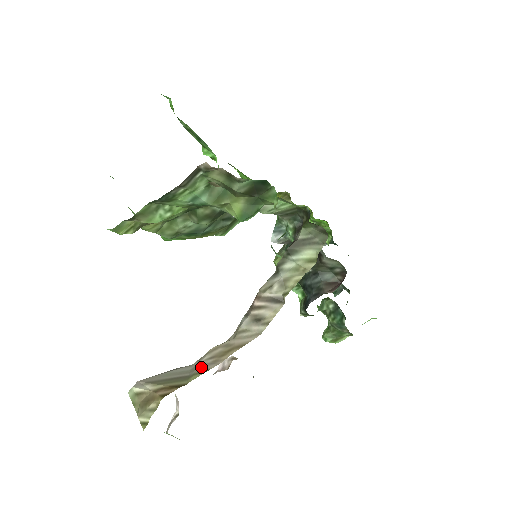
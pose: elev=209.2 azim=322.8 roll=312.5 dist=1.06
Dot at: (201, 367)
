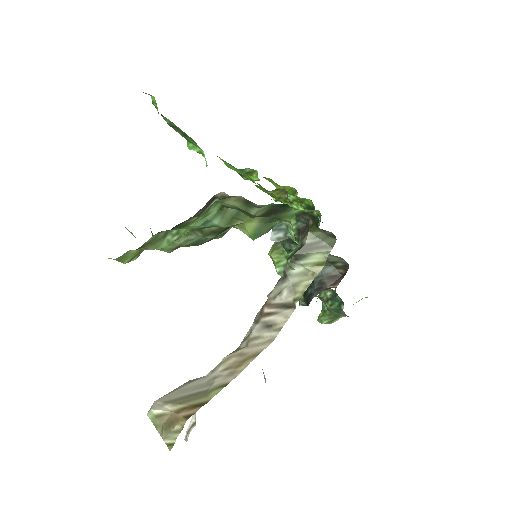
Dot at: (218, 380)
